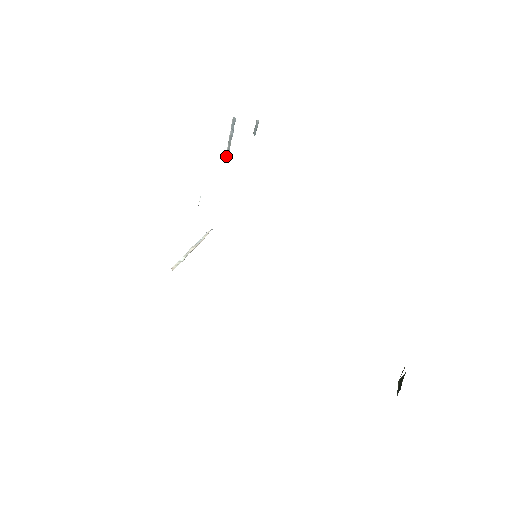
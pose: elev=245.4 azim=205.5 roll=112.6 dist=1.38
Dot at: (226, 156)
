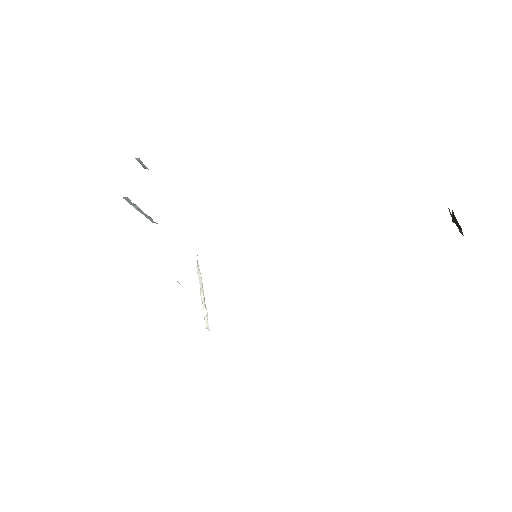
Dot at: (151, 221)
